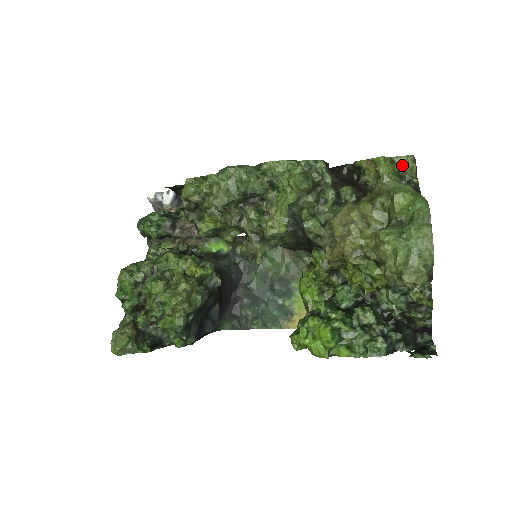
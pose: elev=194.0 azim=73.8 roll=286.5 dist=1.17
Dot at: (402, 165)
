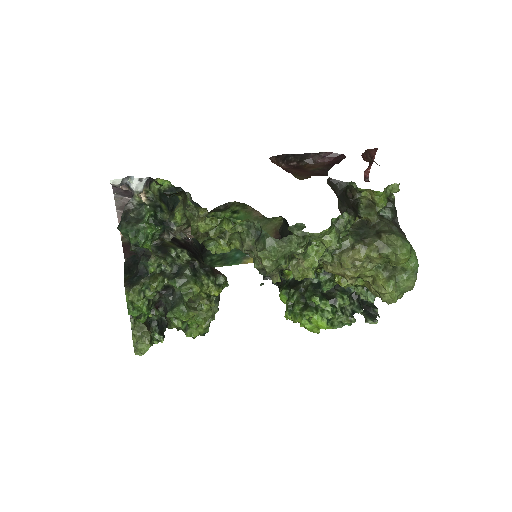
Dot at: (391, 191)
